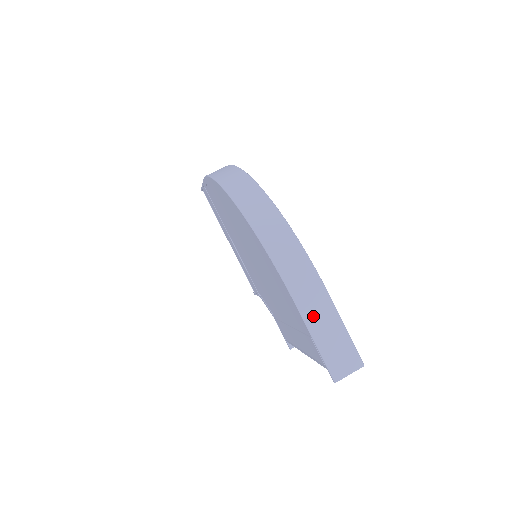
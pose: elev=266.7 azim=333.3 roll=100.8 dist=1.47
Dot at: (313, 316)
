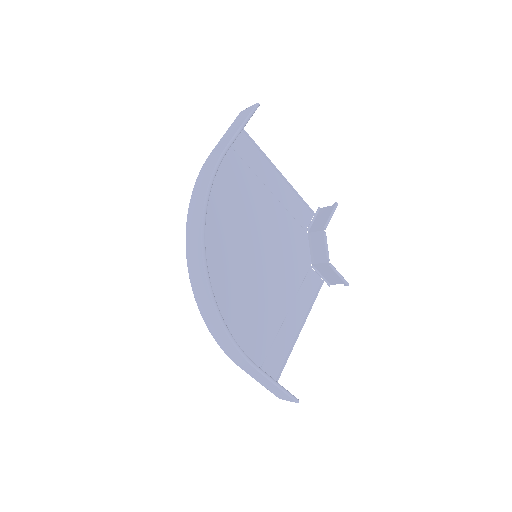
Dot at: (250, 373)
